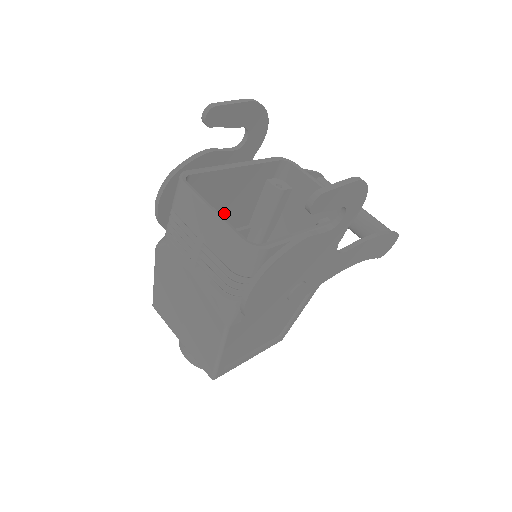
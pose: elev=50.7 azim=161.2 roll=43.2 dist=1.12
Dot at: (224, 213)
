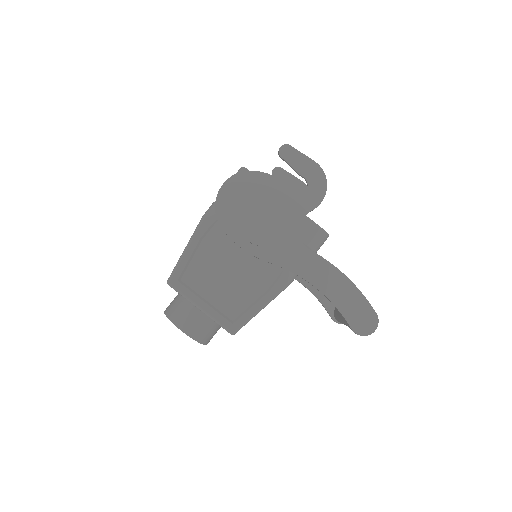
Dot at: occluded
